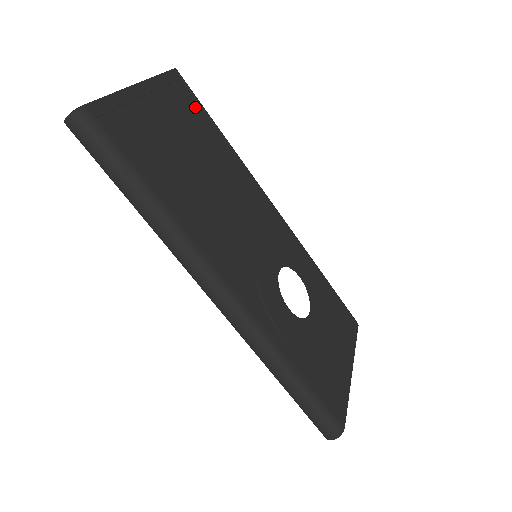
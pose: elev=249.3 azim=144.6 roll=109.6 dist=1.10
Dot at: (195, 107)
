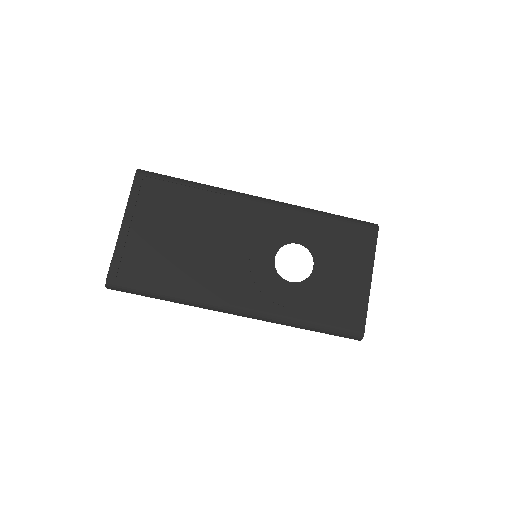
Dot at: (163, 188)
